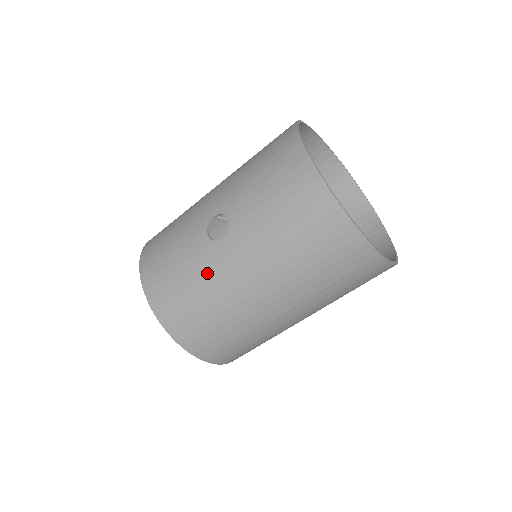
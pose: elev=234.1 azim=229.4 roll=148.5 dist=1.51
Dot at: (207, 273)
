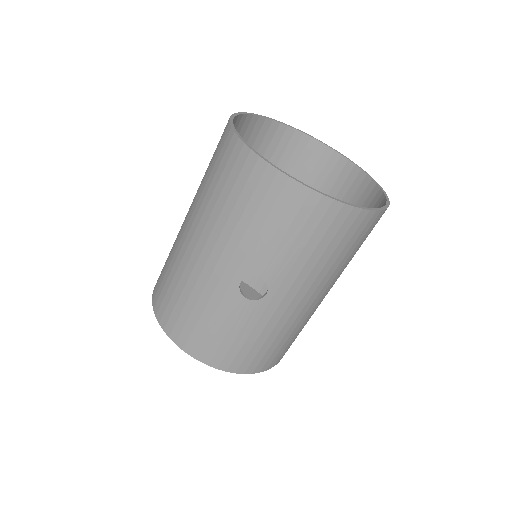
Dot at: (269, 323)
